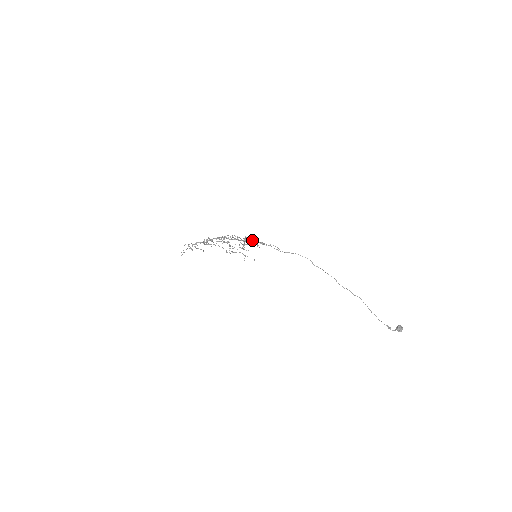
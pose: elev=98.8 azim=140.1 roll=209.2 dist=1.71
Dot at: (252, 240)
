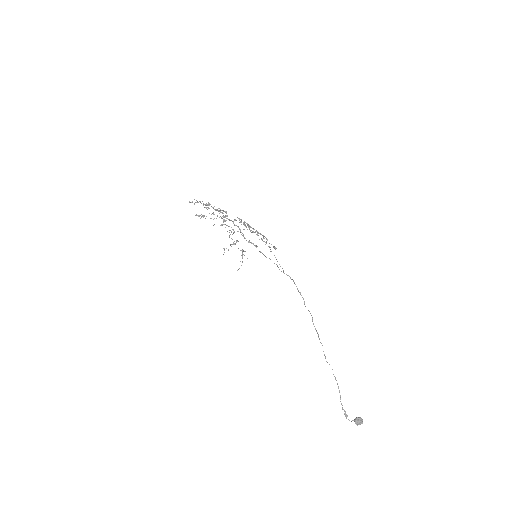
Dot at: (252, 243)
